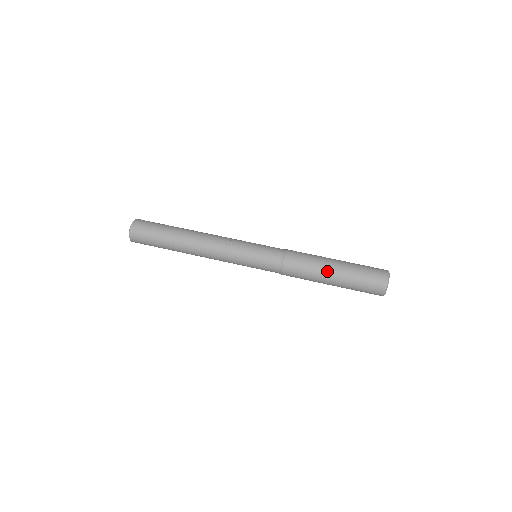
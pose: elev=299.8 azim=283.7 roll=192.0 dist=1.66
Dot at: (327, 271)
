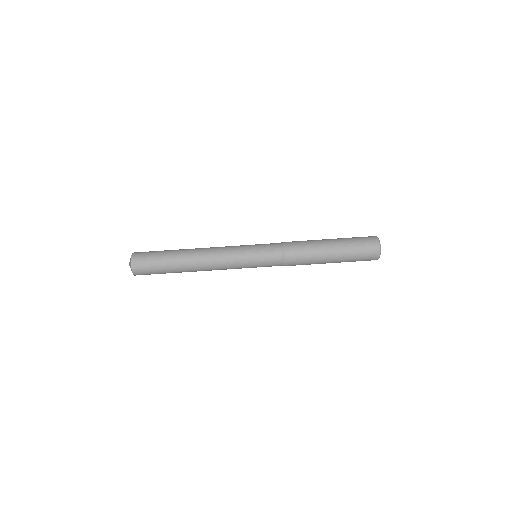
Dot at: (325, 260)
